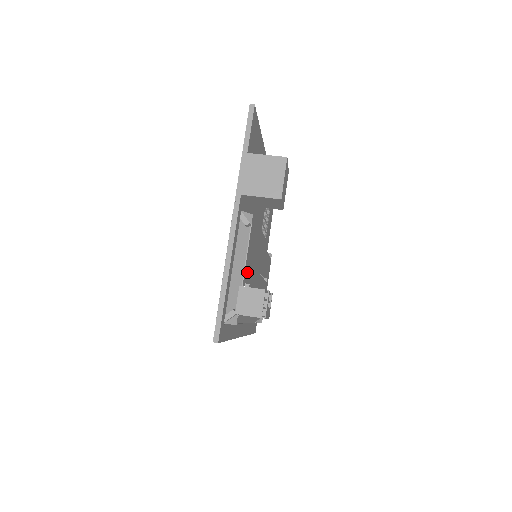
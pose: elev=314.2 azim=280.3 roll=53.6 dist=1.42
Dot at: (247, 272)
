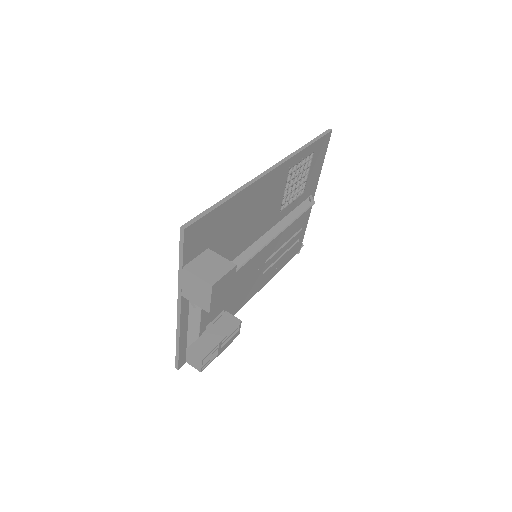
Dot at: (210, 318)
